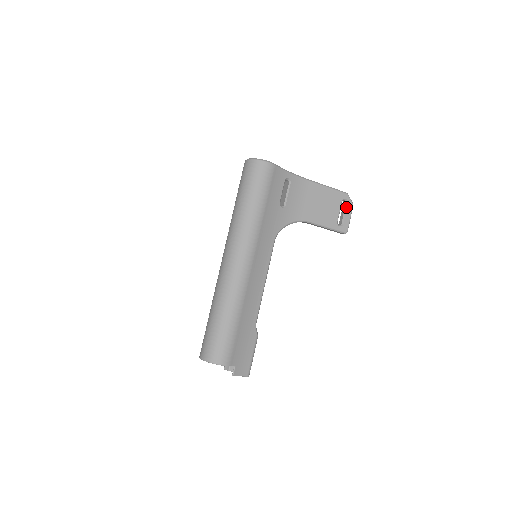
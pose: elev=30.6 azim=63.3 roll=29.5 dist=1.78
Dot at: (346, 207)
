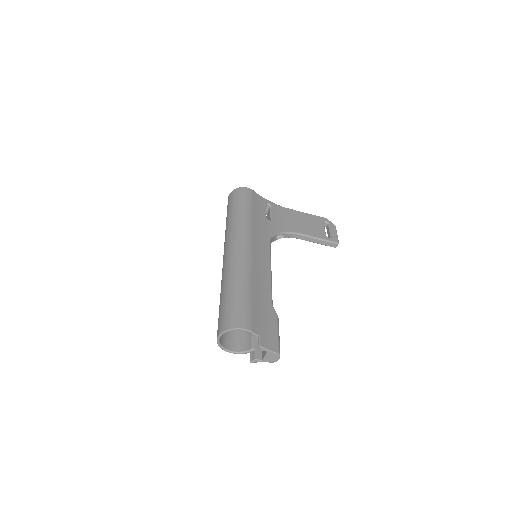
Dot at: (329, 226)
